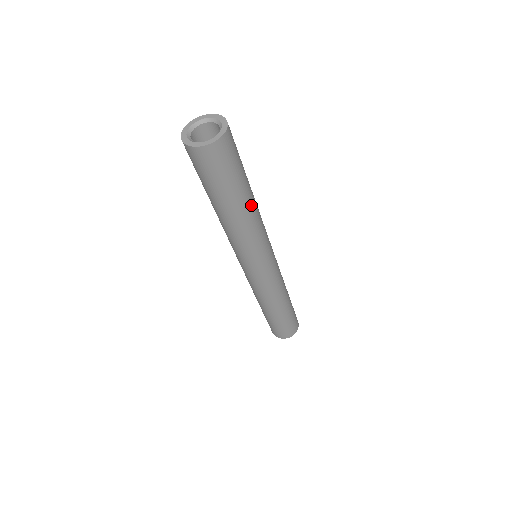
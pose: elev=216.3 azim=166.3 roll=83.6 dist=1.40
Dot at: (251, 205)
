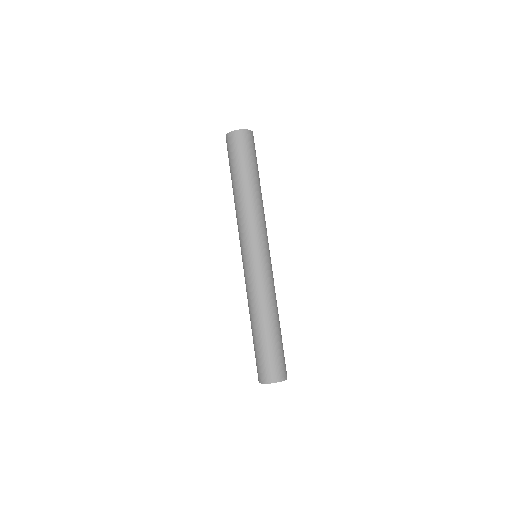
Dot at: (249, 189)
